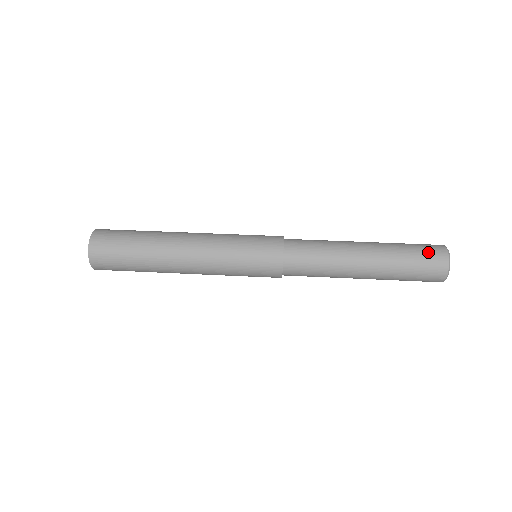
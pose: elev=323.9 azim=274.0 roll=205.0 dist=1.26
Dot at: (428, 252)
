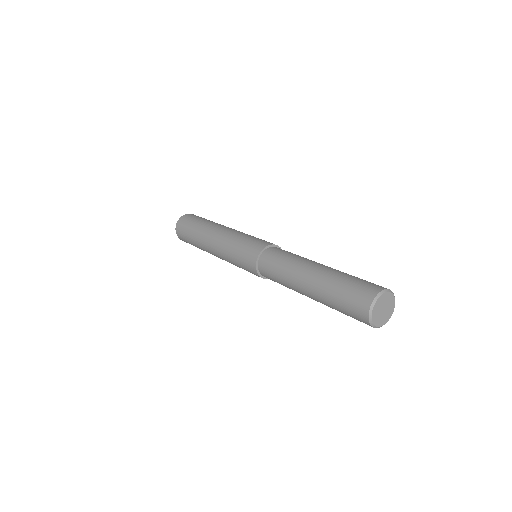
Dot at: (353, 301)
